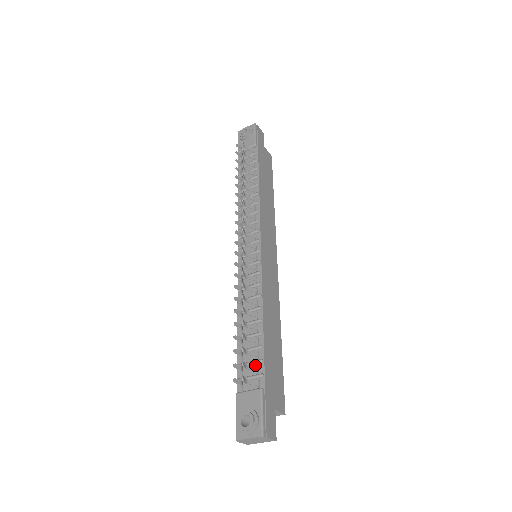
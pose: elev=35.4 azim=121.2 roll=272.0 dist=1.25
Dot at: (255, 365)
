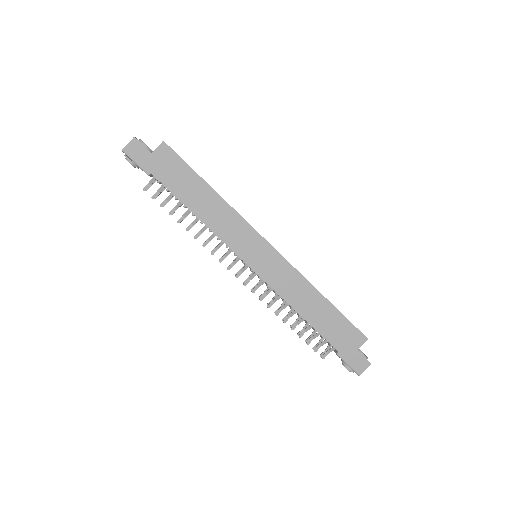
Dot at: occluded
